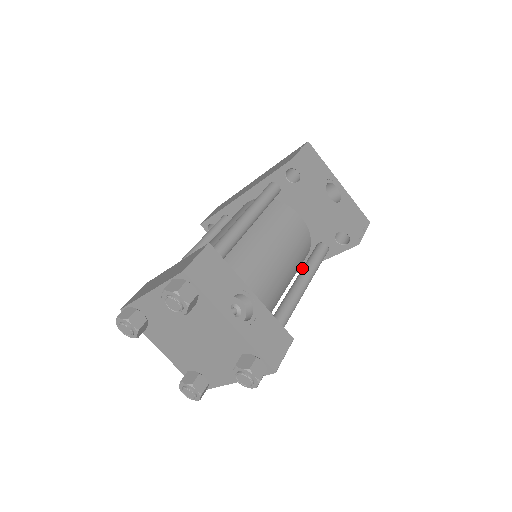
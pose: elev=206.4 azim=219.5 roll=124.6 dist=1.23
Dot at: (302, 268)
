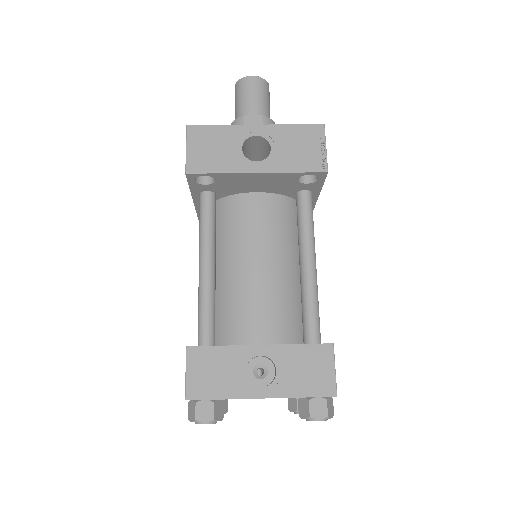
Dot at: (298, 243)
